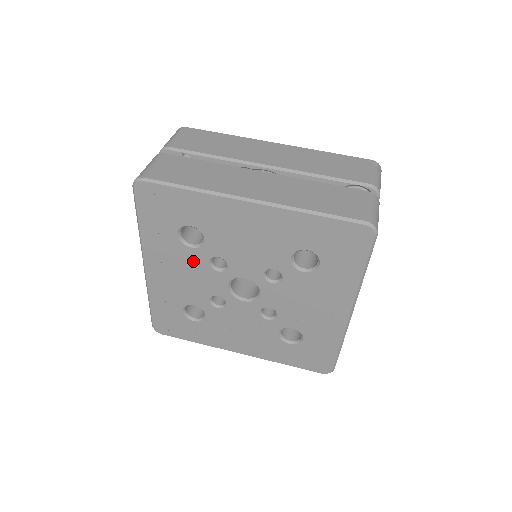
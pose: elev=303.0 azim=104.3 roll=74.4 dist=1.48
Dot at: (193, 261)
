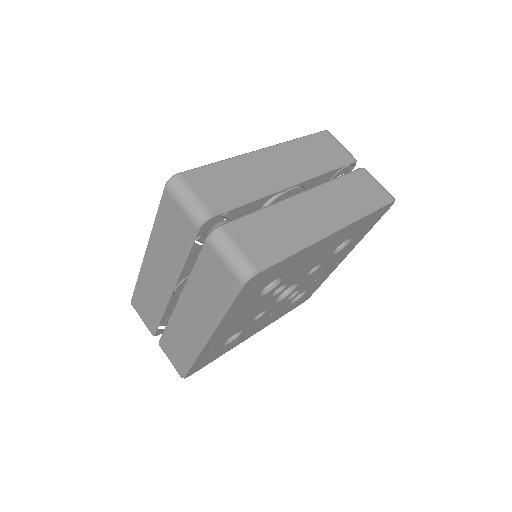
Dot at: (259, 303)
